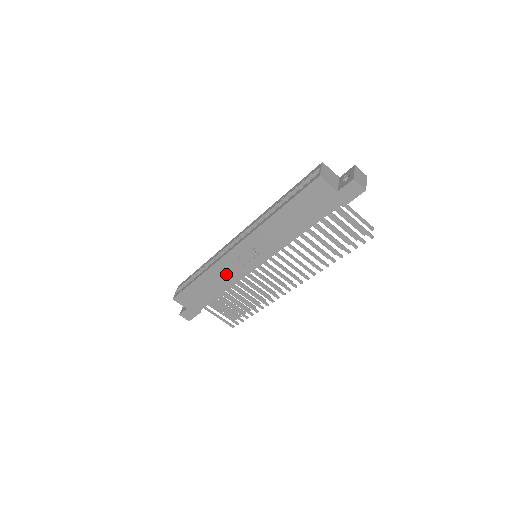
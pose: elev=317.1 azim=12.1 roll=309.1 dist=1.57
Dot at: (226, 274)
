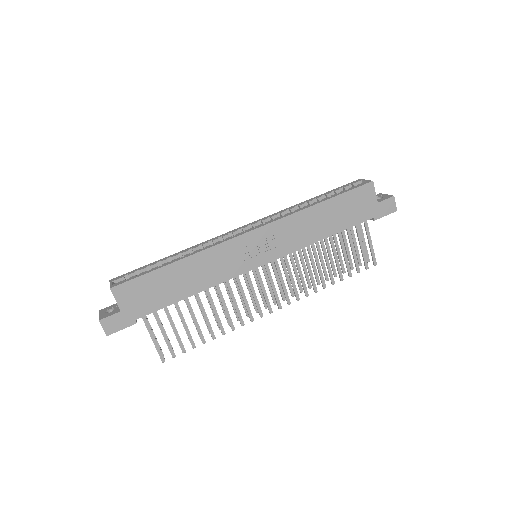
Dot at: (218, 265)
